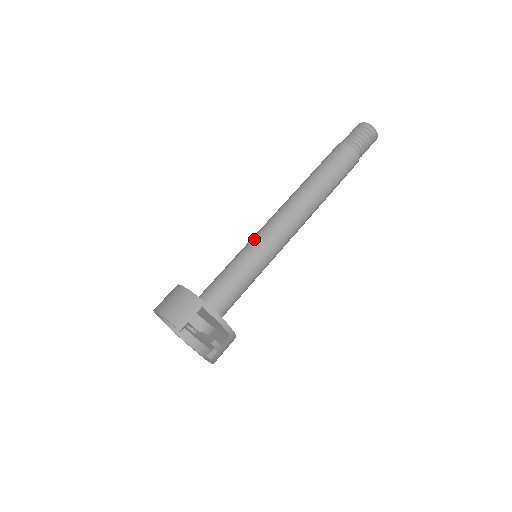
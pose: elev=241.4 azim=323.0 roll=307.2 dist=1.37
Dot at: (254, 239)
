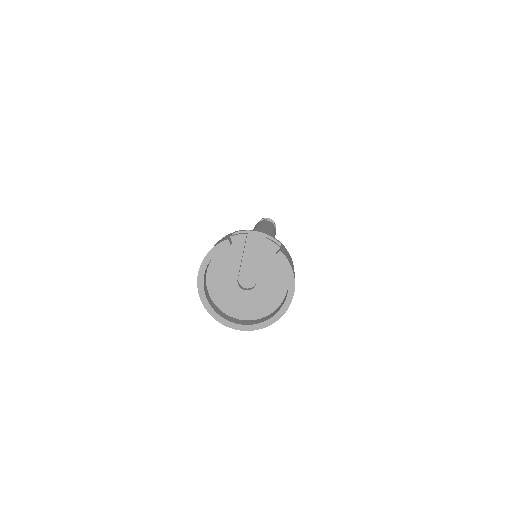
Dot at: occluded
